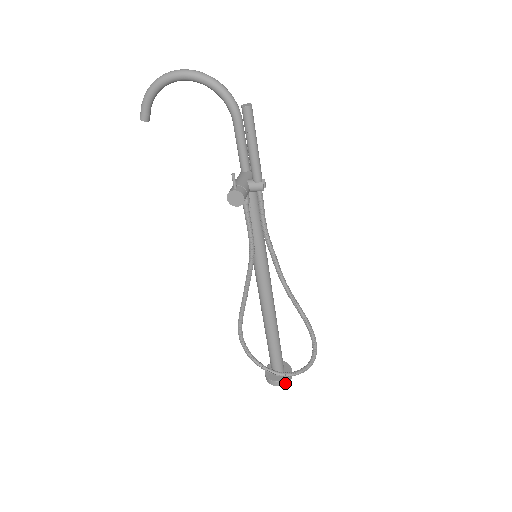
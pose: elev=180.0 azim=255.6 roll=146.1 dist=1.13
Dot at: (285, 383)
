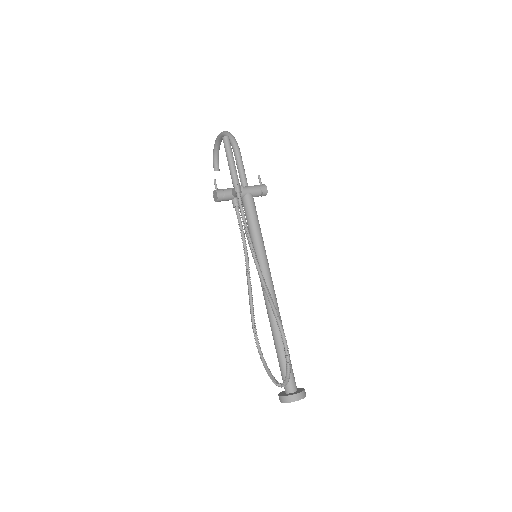
Dot at: (287, 401)
